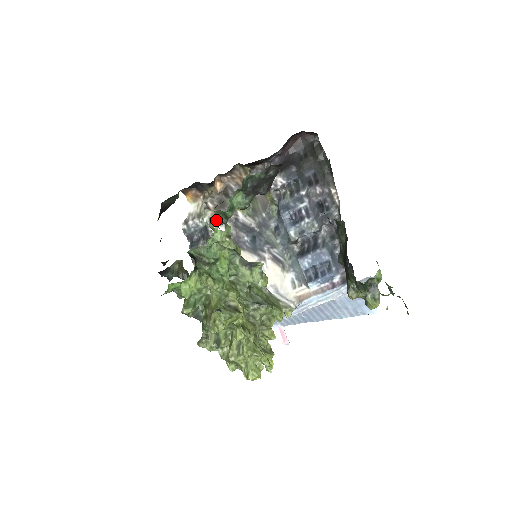
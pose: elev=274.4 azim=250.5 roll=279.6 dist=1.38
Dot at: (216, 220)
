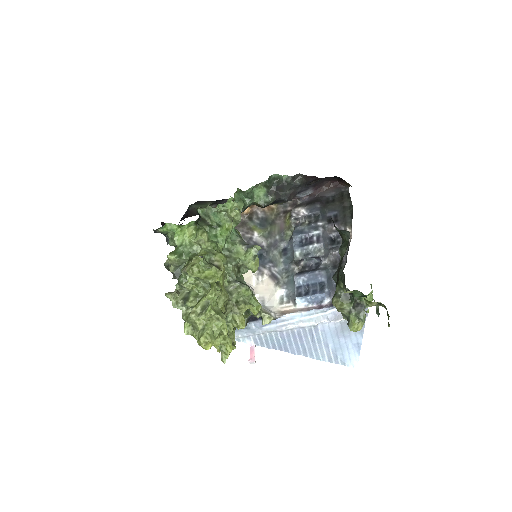
Dot at: occluded
